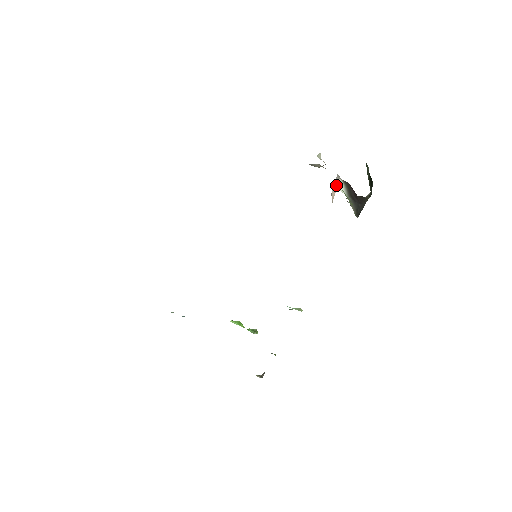
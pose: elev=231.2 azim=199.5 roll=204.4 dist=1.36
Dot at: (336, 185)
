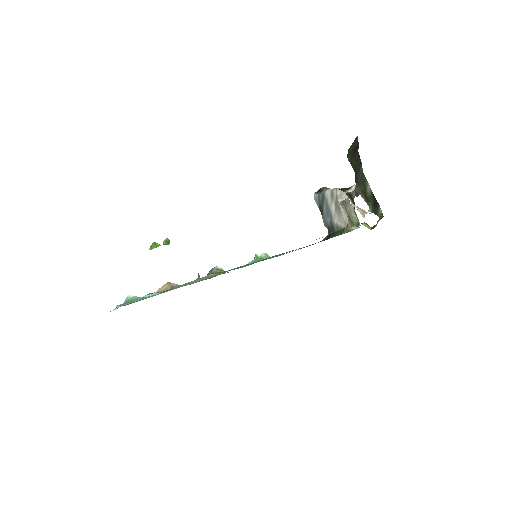
Dot at: occluded
